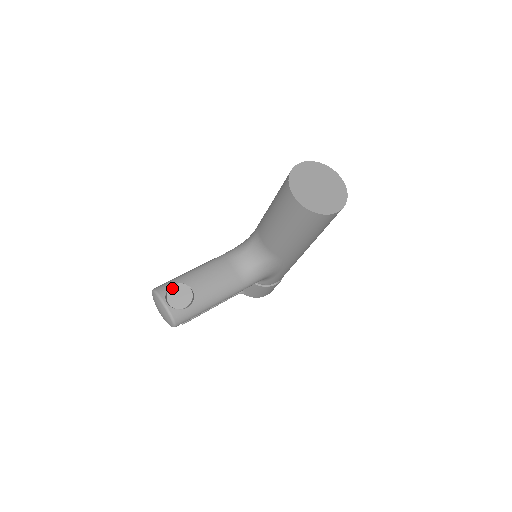
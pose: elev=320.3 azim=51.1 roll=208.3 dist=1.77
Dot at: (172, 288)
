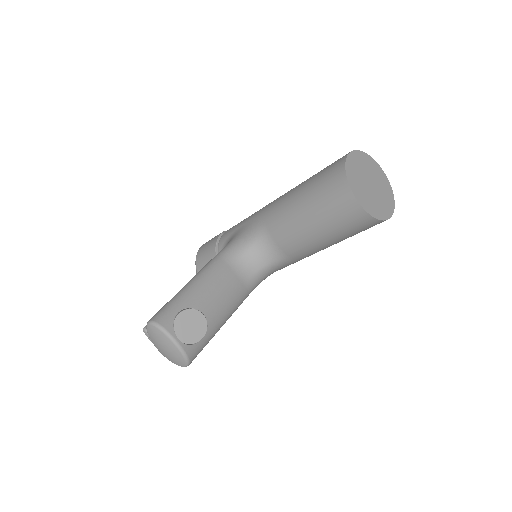
Dot at: (179, 317)
